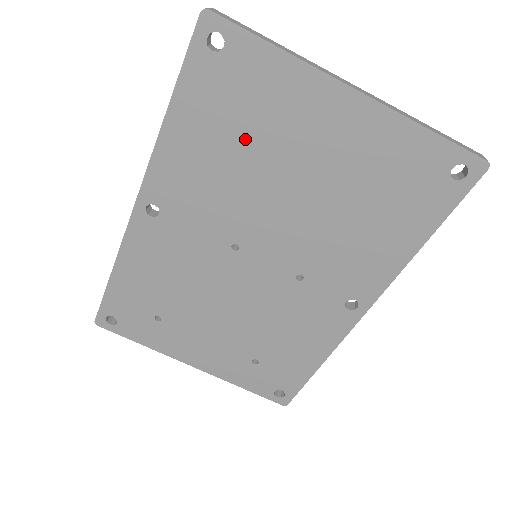
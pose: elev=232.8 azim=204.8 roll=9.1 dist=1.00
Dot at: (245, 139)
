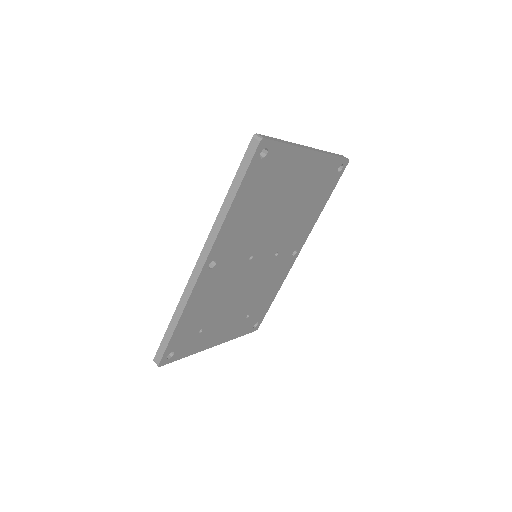
Dot at: (267, 197)
